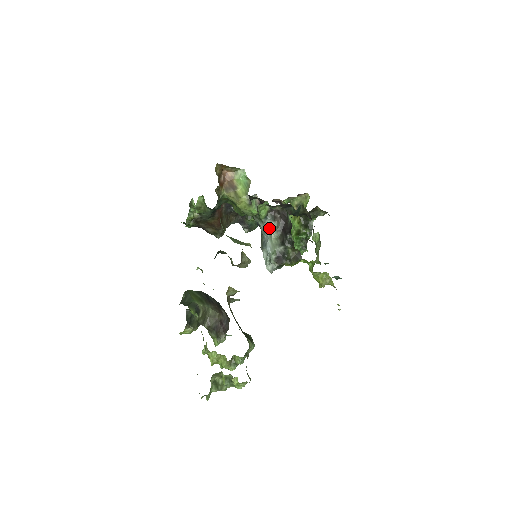
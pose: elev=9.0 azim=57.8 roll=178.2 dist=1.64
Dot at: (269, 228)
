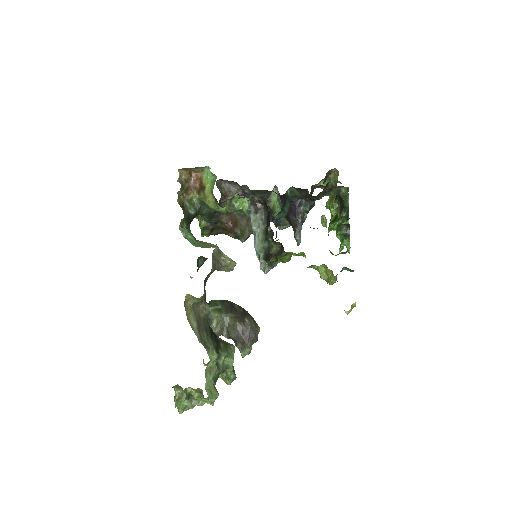
Dot at: (255, 222)
